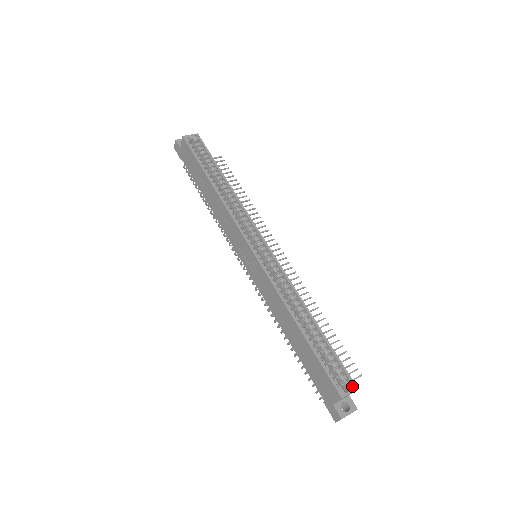
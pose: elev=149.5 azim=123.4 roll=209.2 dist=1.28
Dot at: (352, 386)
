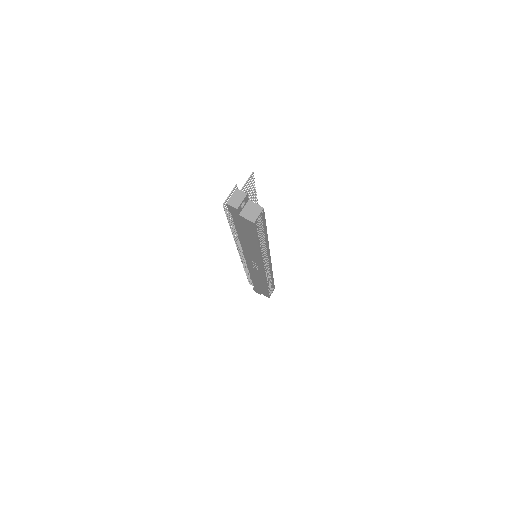
Dot at: occluded
